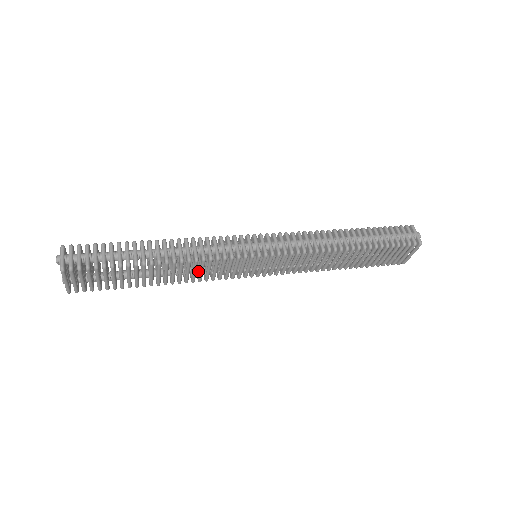
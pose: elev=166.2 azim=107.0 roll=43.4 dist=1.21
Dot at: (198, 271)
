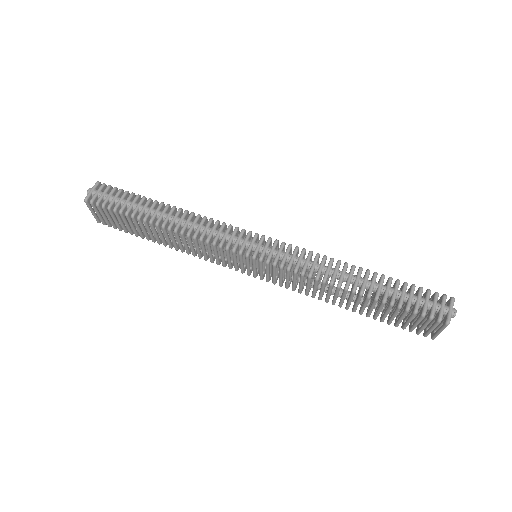
Dot at: (200, 247)
